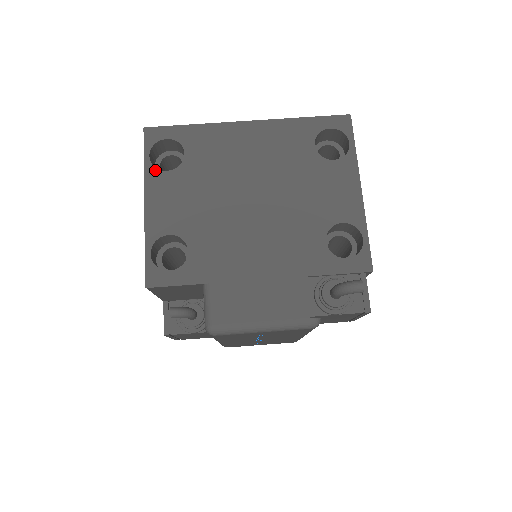
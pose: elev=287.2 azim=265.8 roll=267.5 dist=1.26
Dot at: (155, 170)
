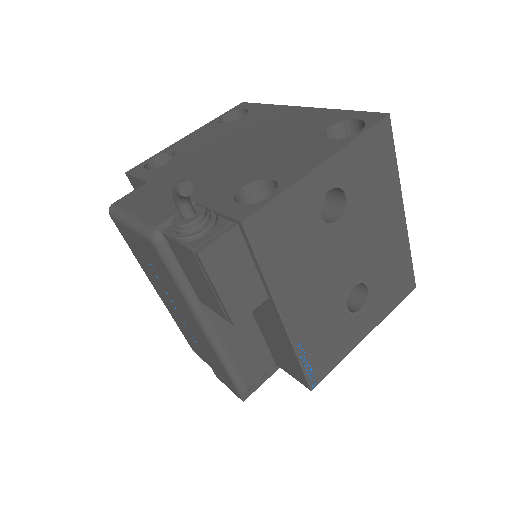
Dot at: (216, 121)
